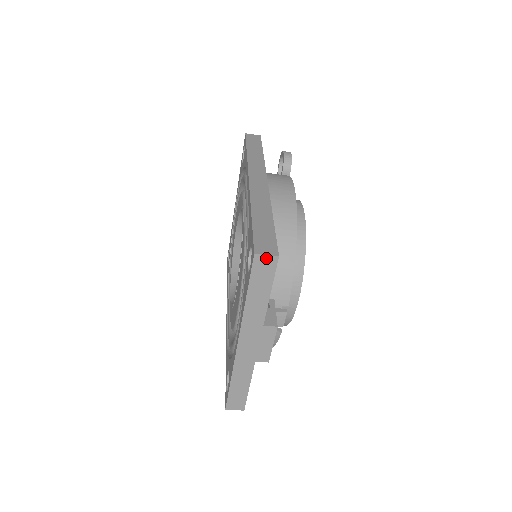
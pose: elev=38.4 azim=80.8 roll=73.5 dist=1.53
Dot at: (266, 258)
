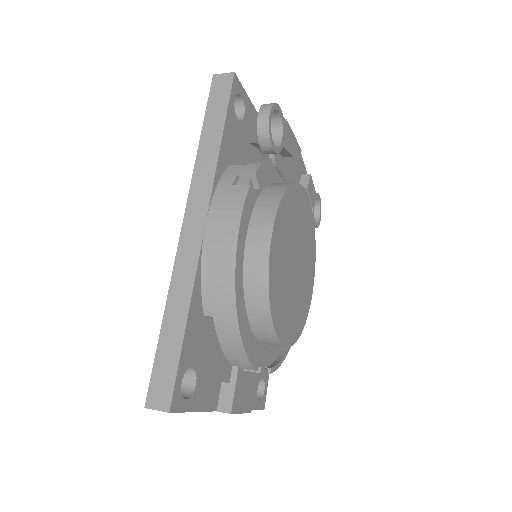
Dot at: (159, 410)
